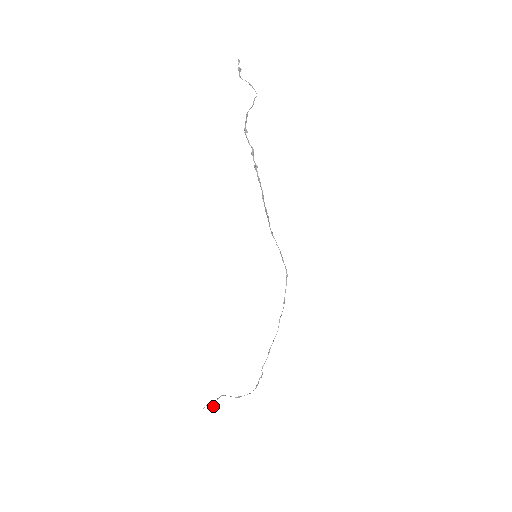
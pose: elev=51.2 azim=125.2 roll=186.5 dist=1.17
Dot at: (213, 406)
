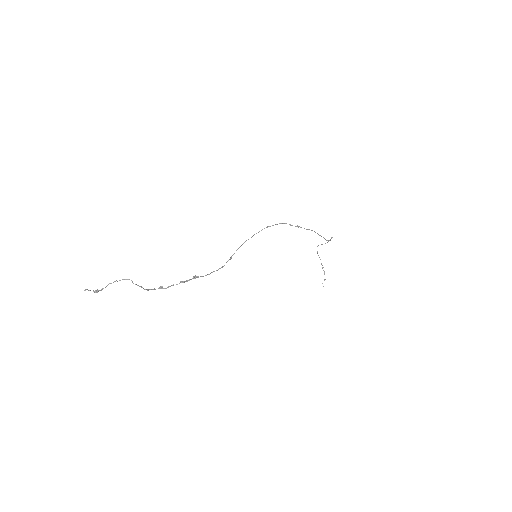
Dot at: (324, 273)
